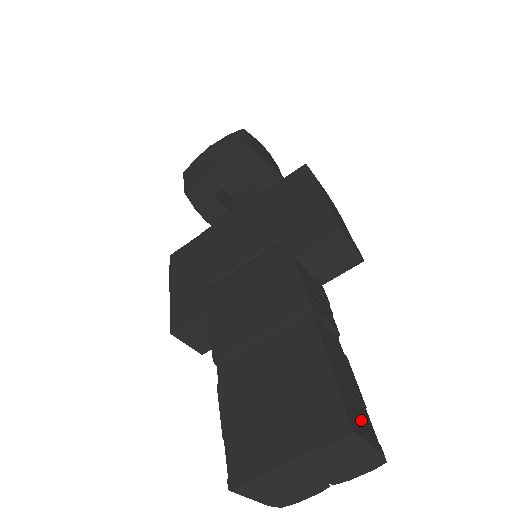
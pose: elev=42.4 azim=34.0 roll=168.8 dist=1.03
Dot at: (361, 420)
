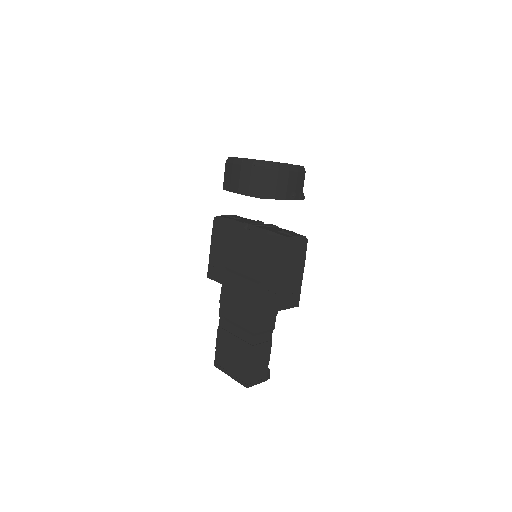
Dot at: (259, 375)
